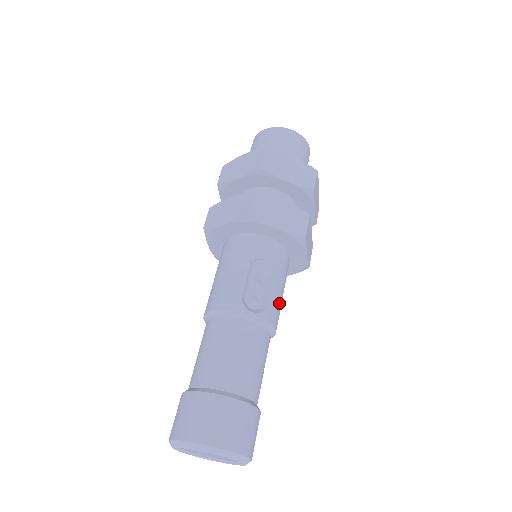
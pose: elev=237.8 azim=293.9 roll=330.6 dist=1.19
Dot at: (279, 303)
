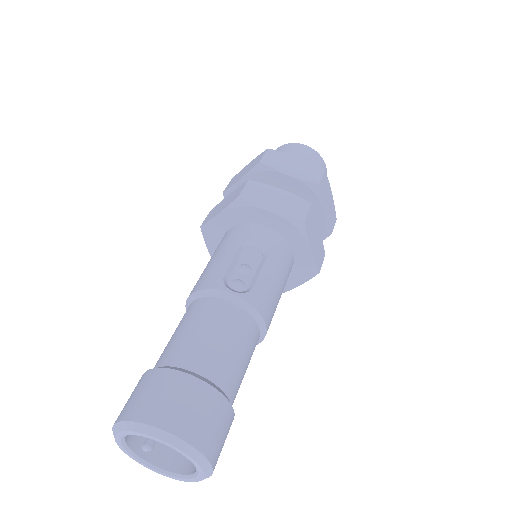
Dot at: (272, 293)
